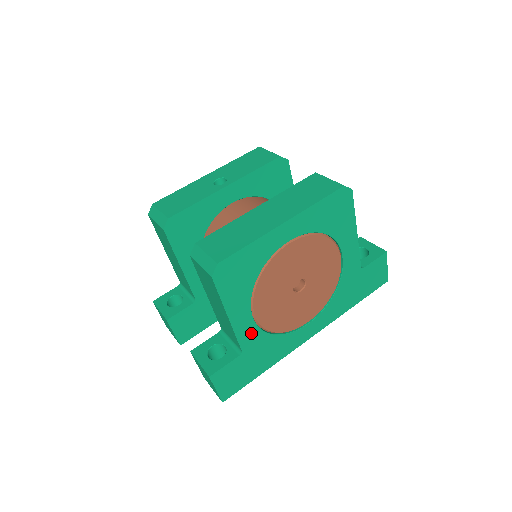
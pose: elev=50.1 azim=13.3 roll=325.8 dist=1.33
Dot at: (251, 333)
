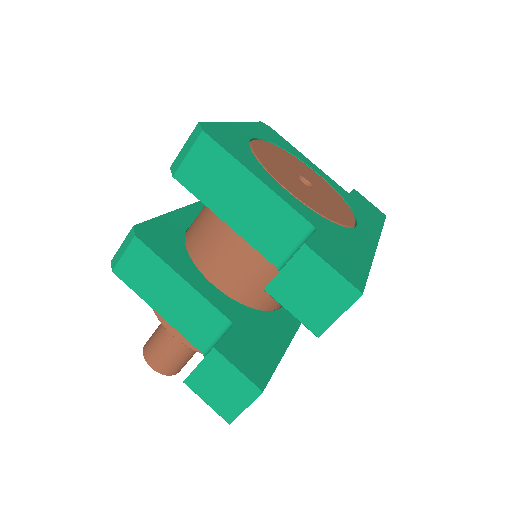
Dot at: (303, 209)
